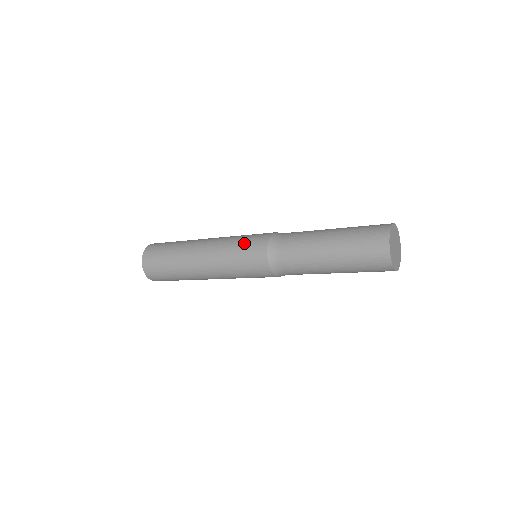
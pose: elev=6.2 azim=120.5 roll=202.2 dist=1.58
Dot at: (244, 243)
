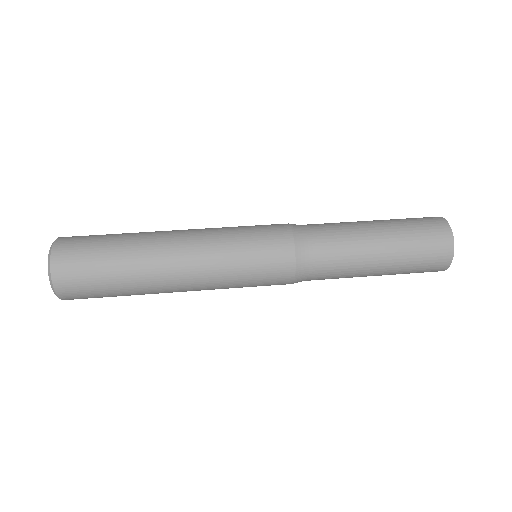
Dot at: (256, 257)
